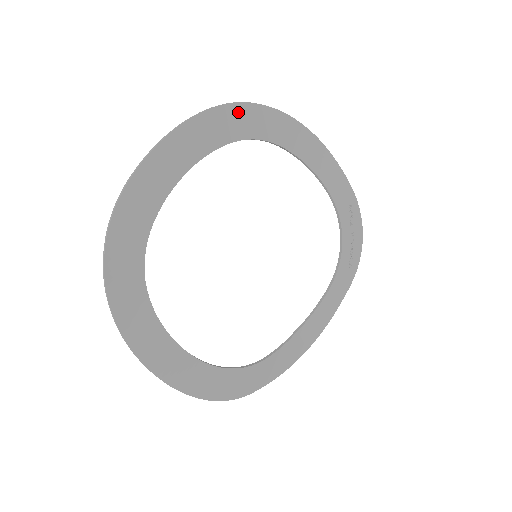
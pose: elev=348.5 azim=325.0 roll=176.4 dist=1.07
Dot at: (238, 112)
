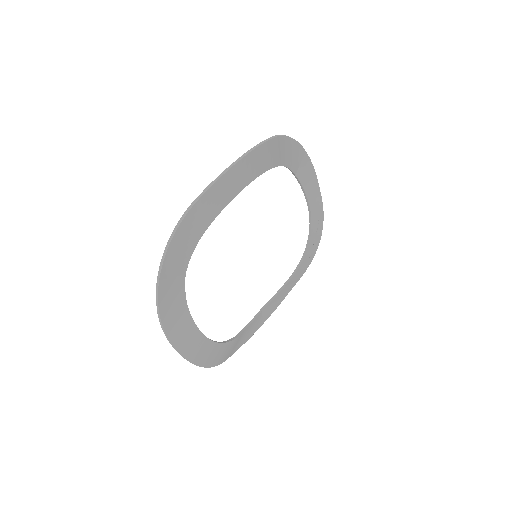
Dot at: (277, 144)
